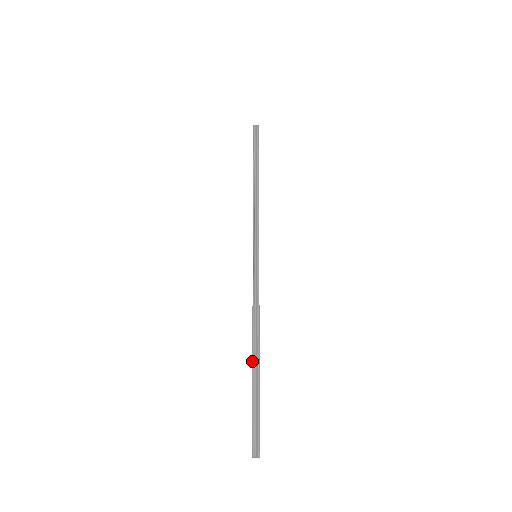
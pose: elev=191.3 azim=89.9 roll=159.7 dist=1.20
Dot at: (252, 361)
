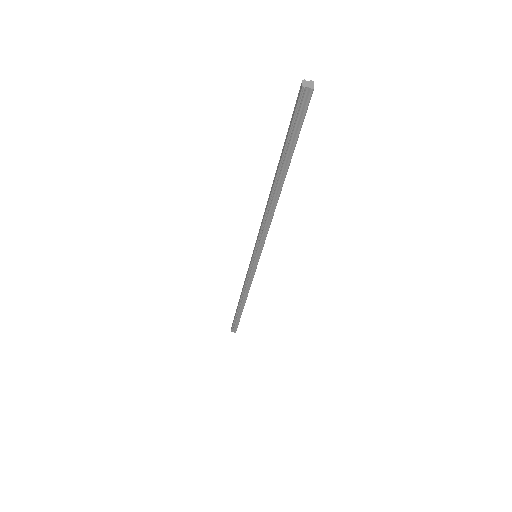
Dot at: (275, 173)
